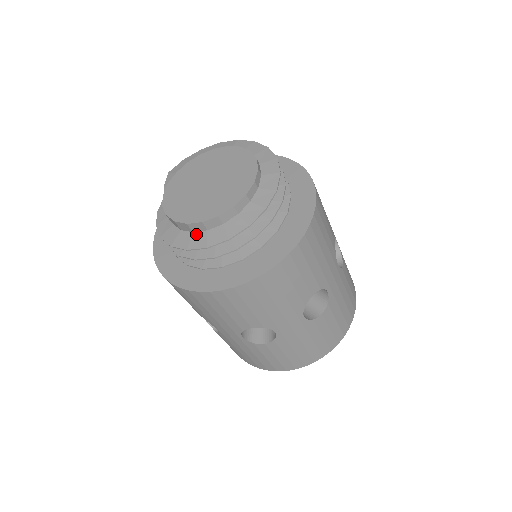
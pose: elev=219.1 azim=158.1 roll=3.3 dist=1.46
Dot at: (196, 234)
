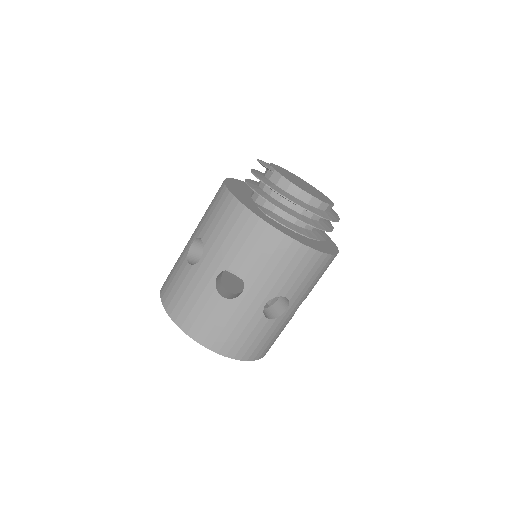
Dot at: (311, 206)
